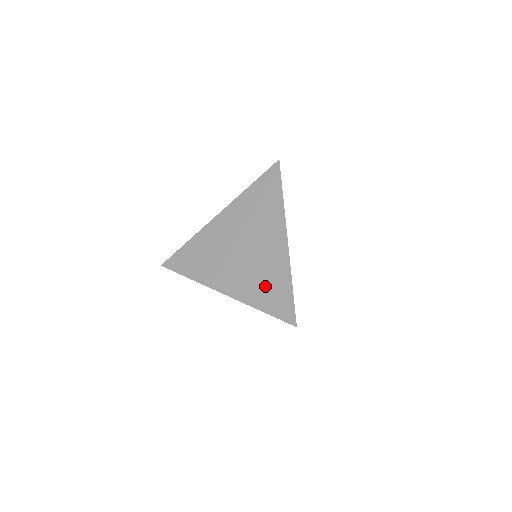
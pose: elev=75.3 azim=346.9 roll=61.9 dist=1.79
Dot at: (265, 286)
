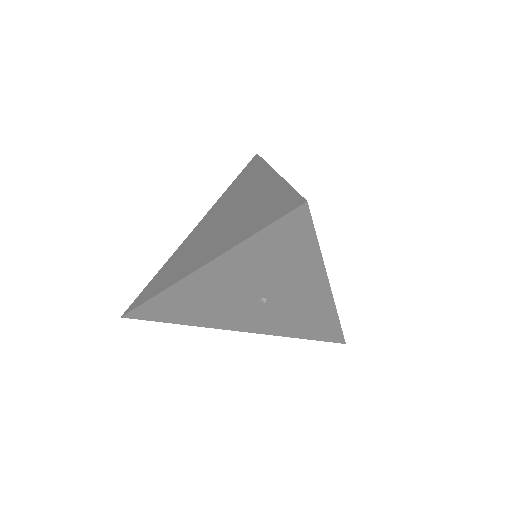
Dot at: (253, 216)
